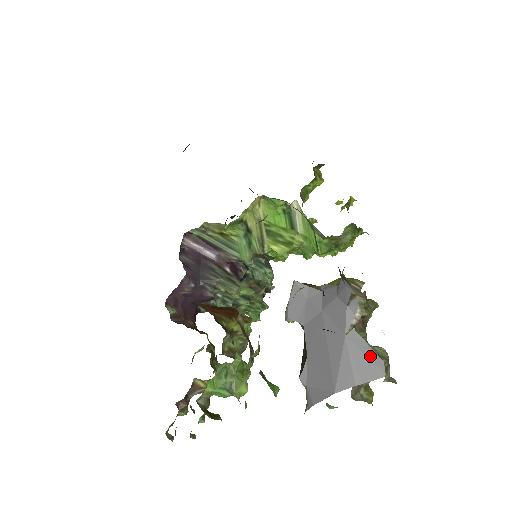
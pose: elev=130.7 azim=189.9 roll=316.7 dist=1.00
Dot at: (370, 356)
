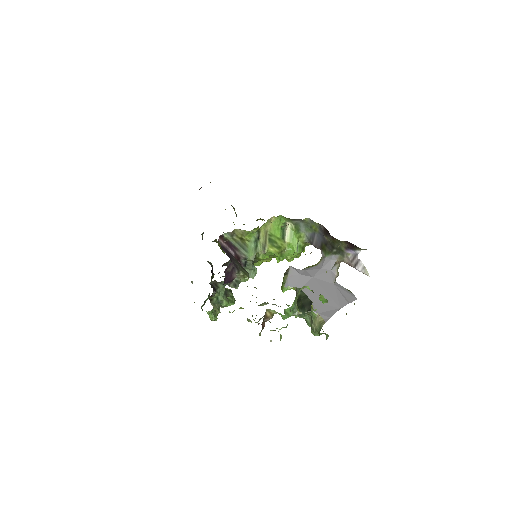
Dot at: (348, 292)
